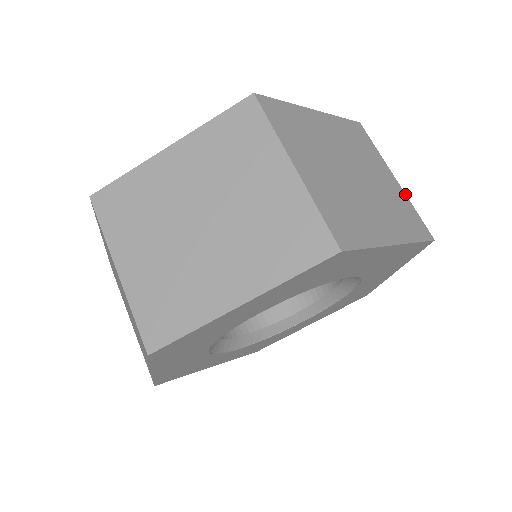
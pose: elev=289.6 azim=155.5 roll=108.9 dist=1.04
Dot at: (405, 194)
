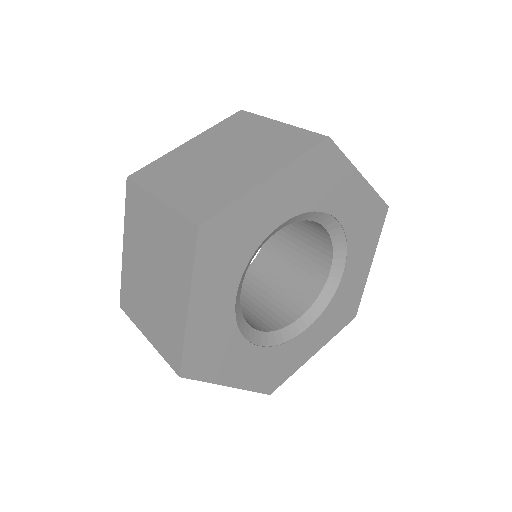
Dot at: occluded
